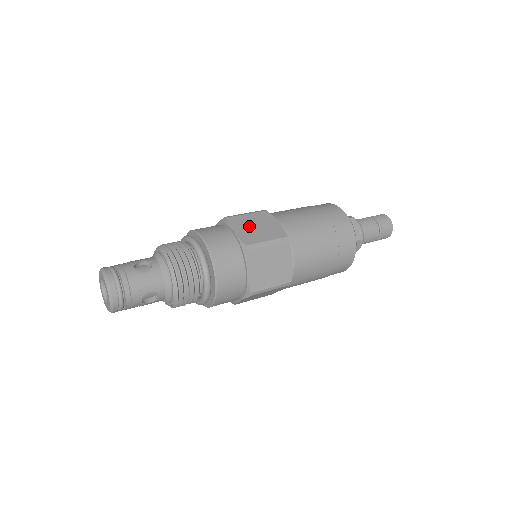
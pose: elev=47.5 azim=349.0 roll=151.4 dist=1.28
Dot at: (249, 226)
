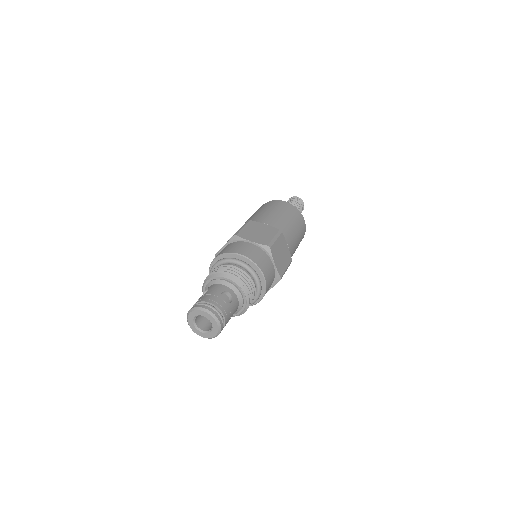
Dot at: occluded
